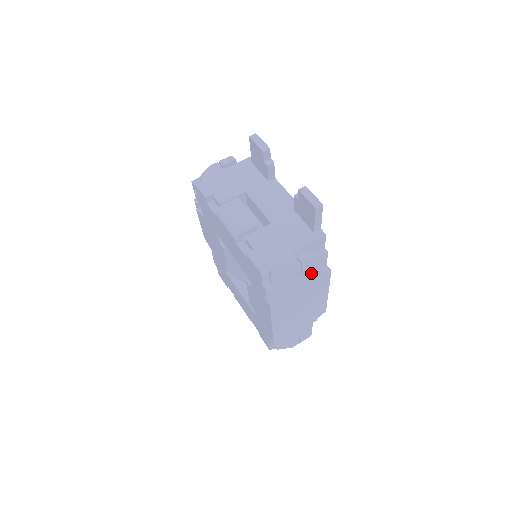
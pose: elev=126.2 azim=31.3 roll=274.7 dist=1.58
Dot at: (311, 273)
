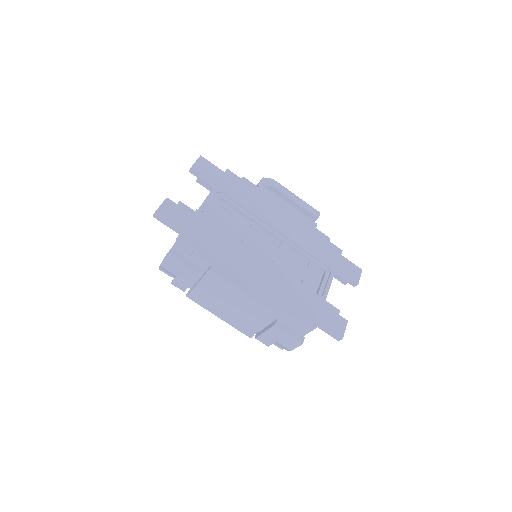
Dot at: (187, 270)
